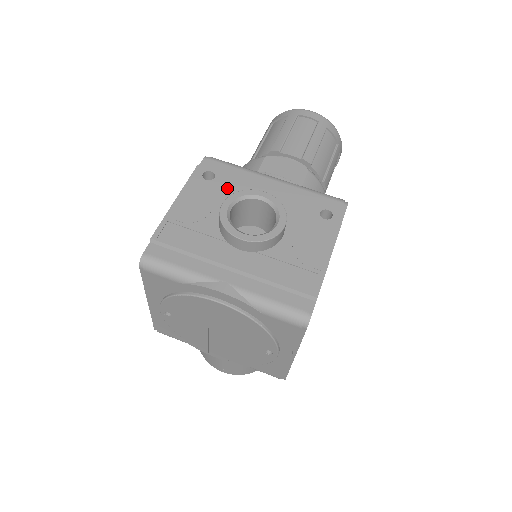
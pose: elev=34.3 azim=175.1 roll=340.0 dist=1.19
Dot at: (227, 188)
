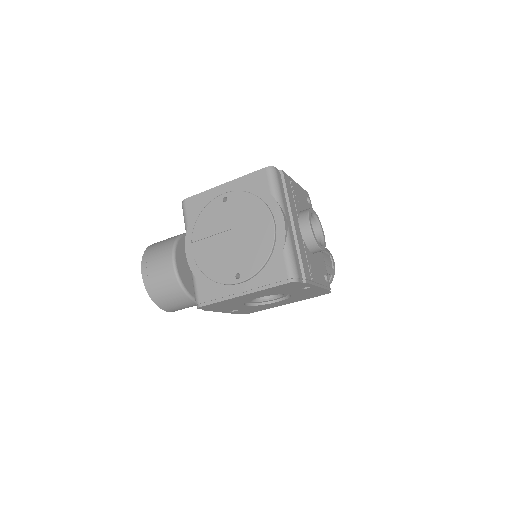
Dot at: occluded
